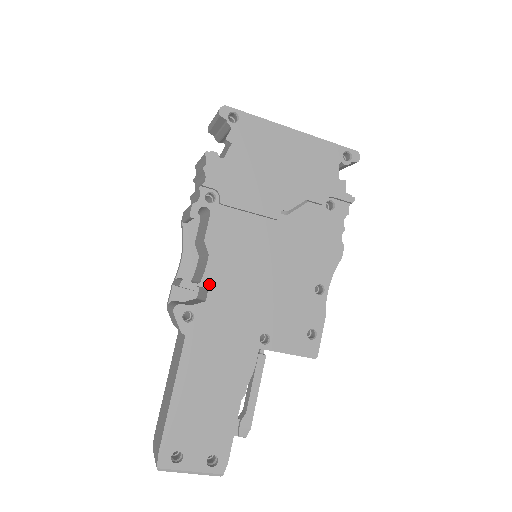
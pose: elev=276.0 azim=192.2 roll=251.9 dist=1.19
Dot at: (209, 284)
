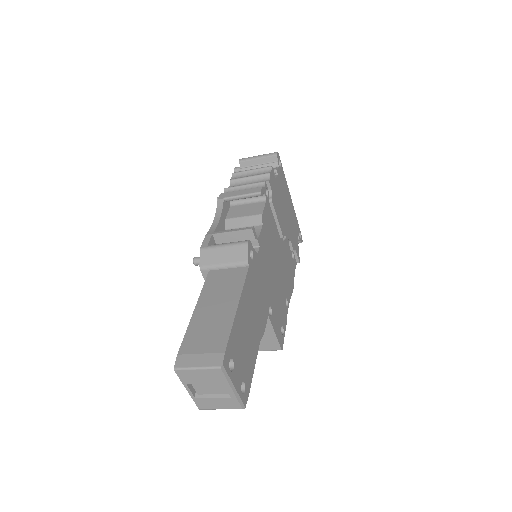
Dot at: (260, 244)
